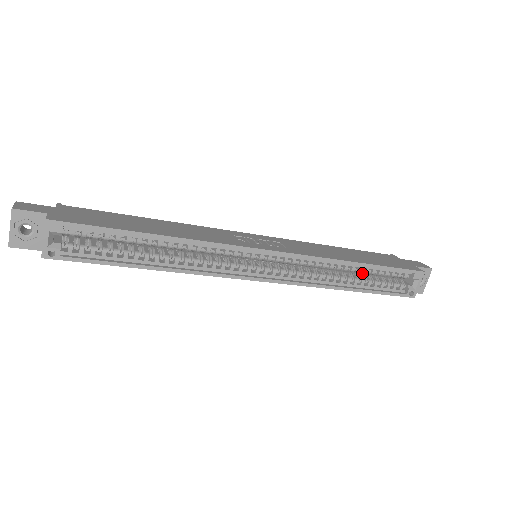
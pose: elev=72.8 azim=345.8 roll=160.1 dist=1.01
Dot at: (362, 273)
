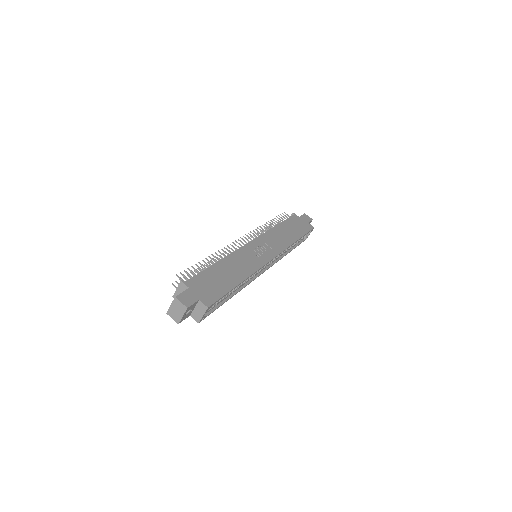
Dot at: occluded
